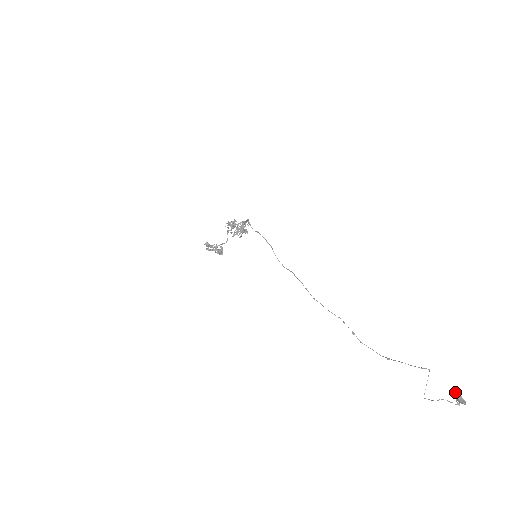
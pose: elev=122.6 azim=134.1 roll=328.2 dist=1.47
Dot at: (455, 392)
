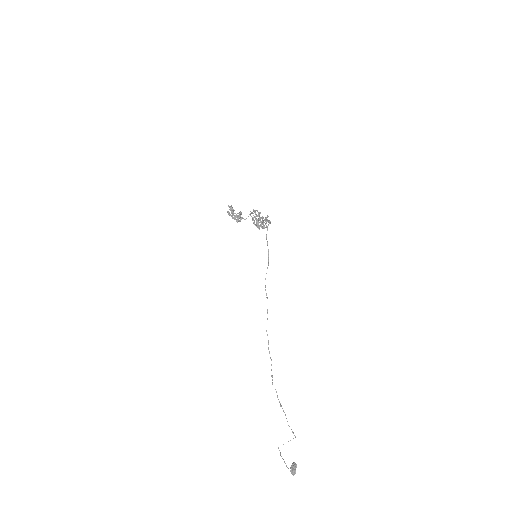
Dot at: (293, 466)
